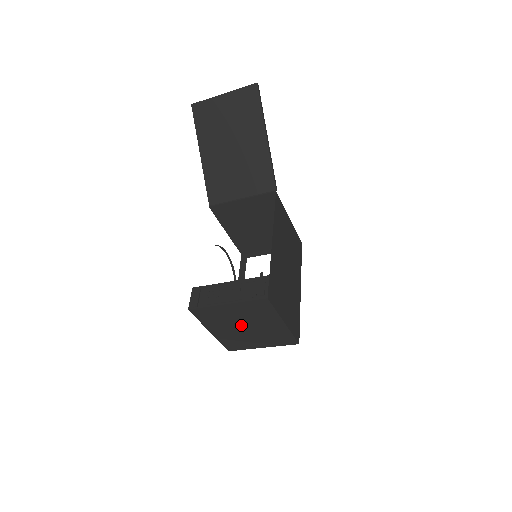
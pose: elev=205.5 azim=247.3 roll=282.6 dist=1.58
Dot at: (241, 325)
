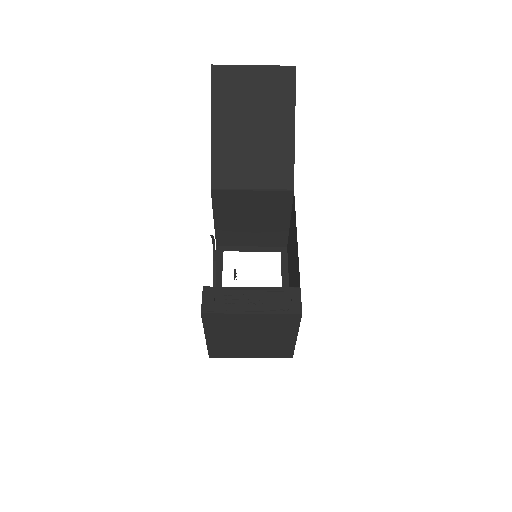
Dot at: (248, 335)
